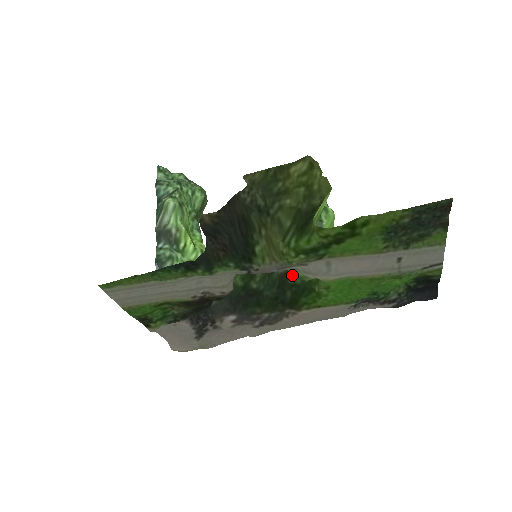
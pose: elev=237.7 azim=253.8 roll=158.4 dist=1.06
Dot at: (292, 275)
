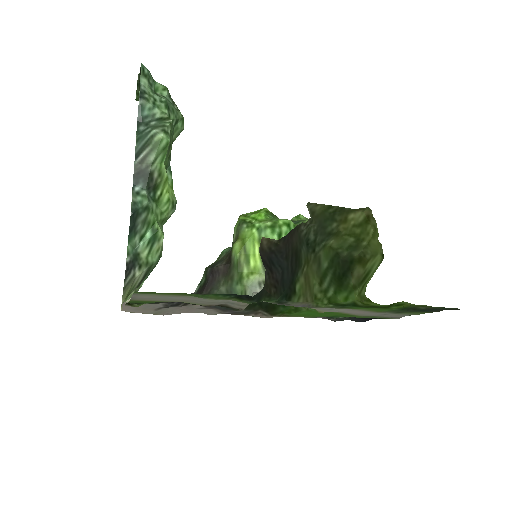
Dot at: occluded
